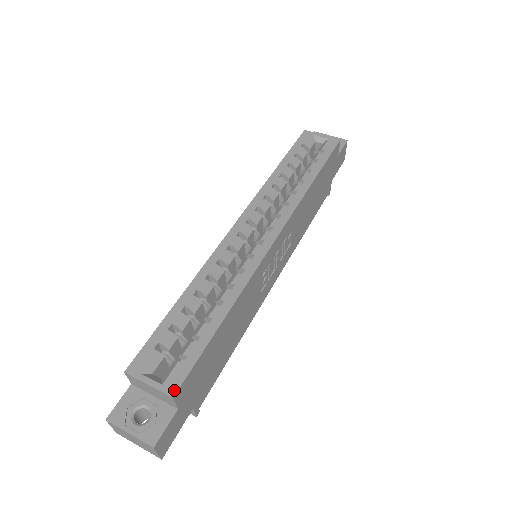
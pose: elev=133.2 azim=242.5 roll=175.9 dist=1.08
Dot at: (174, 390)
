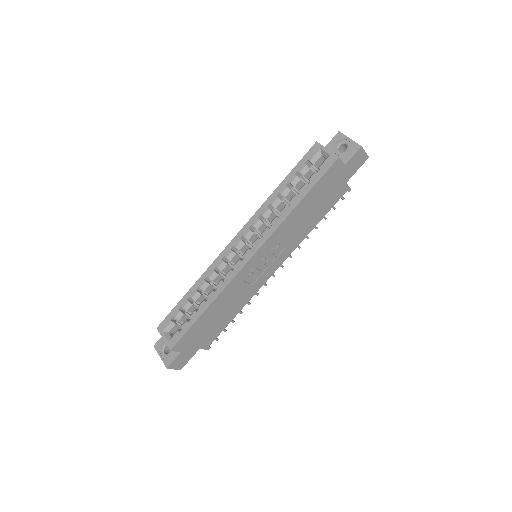
Dot at: (172, 346)
